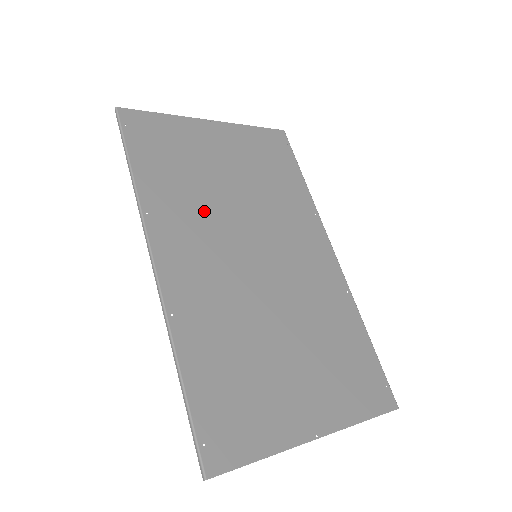
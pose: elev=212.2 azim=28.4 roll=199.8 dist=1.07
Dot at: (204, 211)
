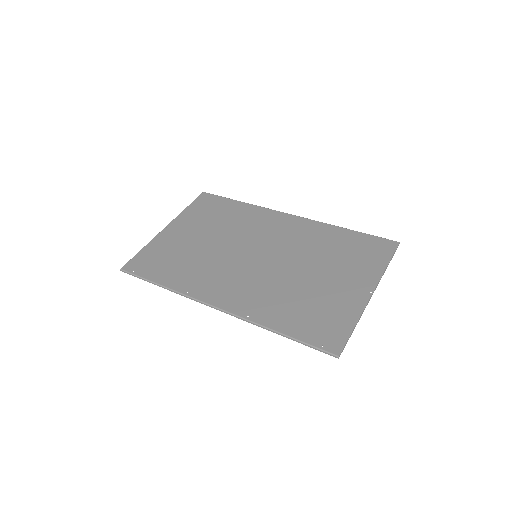
Dot at: (210, 265)
